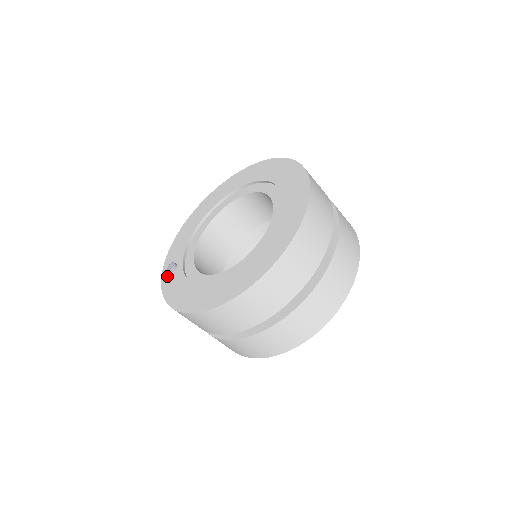
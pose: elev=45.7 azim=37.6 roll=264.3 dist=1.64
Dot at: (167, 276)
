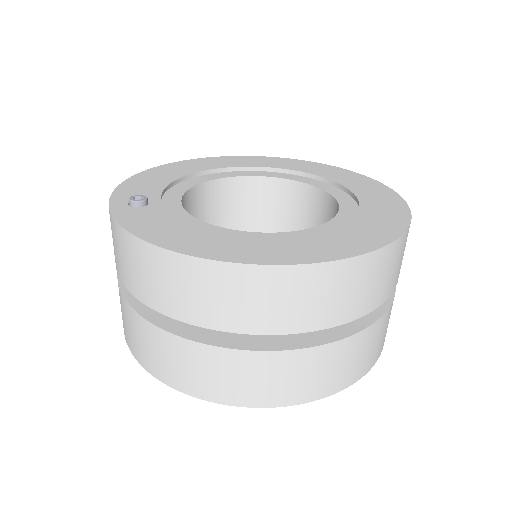
Dot at: (126, 208)
